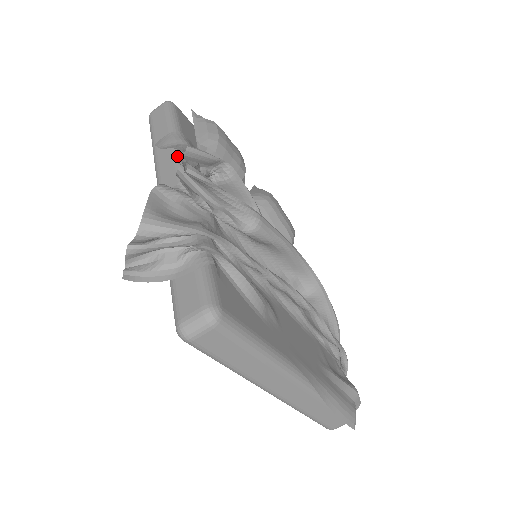
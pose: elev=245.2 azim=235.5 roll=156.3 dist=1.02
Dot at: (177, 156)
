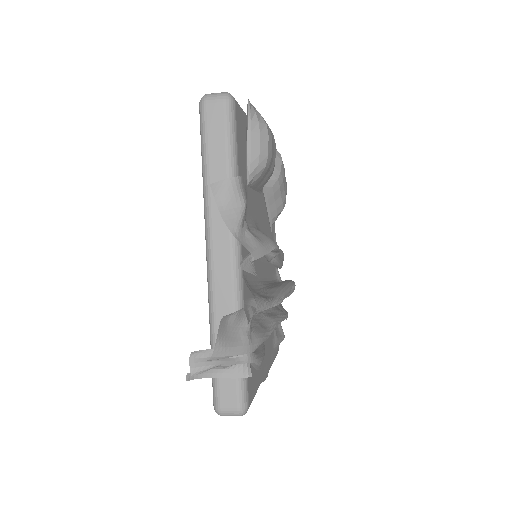
Dot at: occluded
